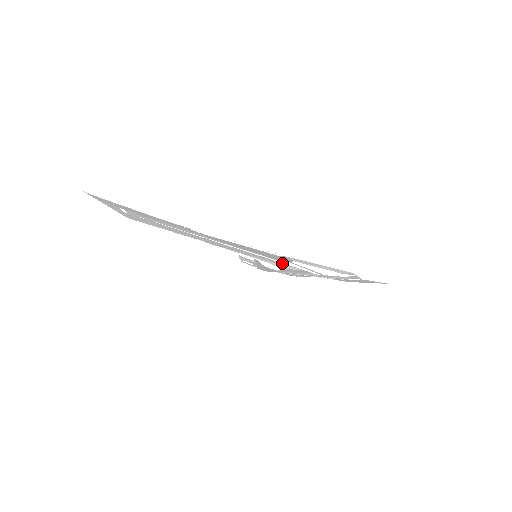
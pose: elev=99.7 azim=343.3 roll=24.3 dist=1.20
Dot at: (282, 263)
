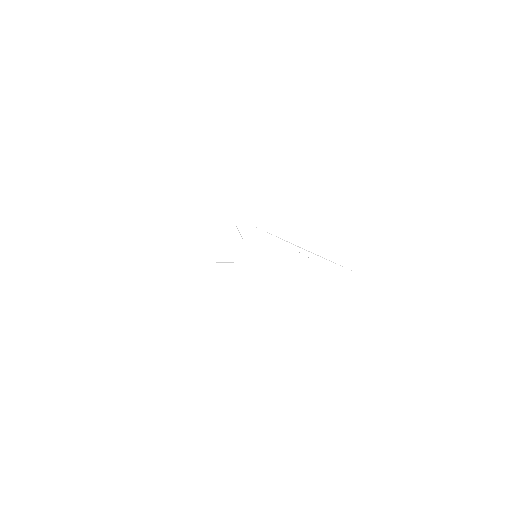
Dot at: occluded
